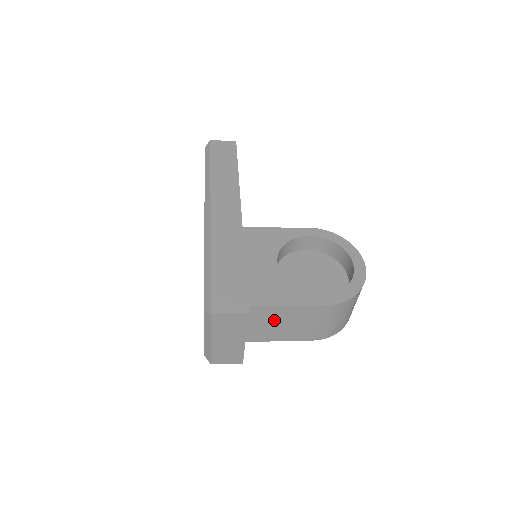
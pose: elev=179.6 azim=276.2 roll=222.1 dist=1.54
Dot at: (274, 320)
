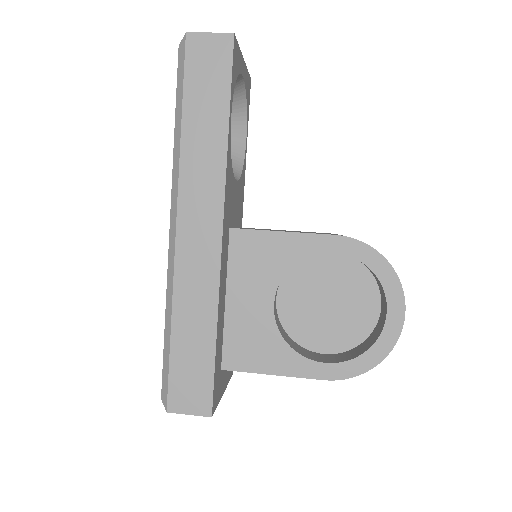
Dot at: occluded
